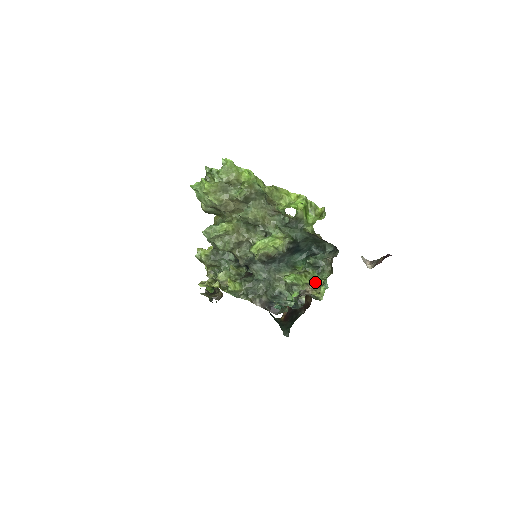
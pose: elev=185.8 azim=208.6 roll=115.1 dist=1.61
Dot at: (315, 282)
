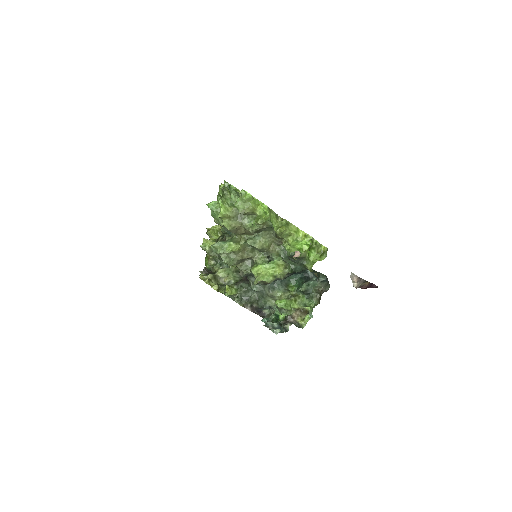
Dot at: (302, 309)
